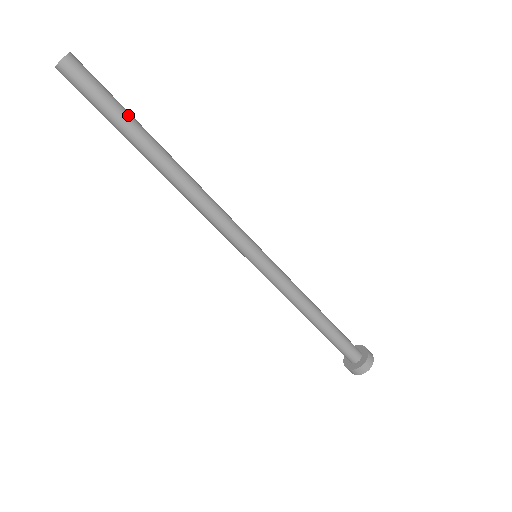
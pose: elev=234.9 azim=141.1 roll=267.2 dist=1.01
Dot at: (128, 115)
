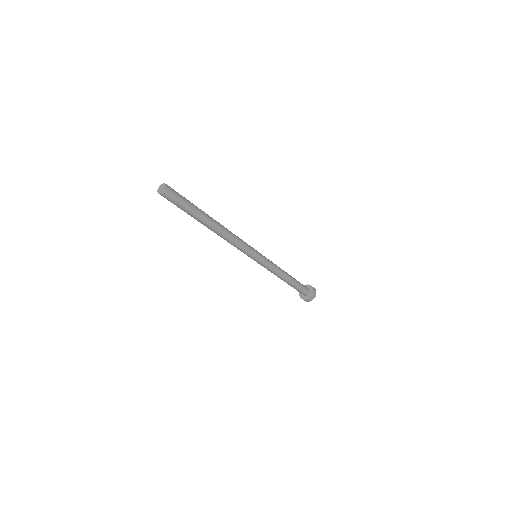
Dot at: (194, 209)
